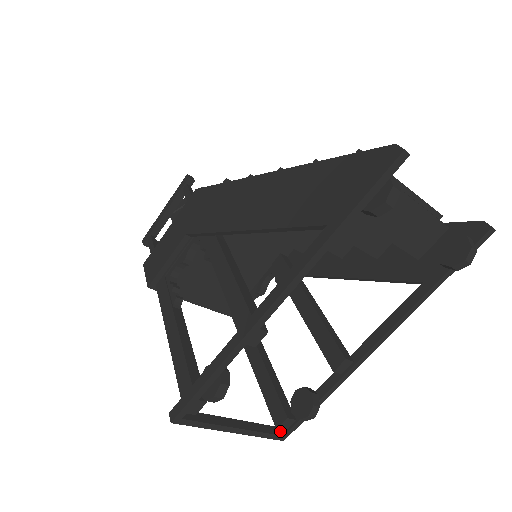
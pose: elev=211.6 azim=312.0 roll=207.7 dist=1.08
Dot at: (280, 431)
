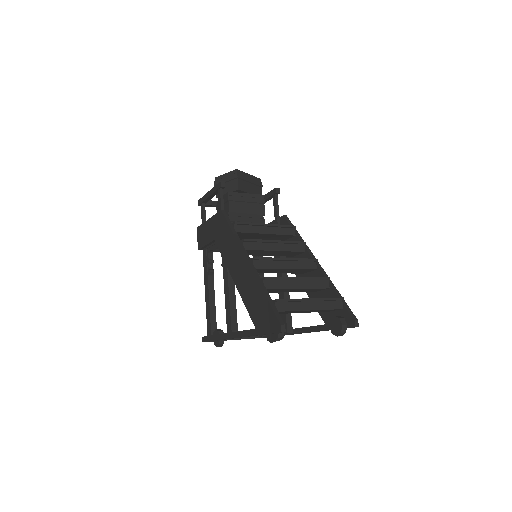
Dot at: occluded
